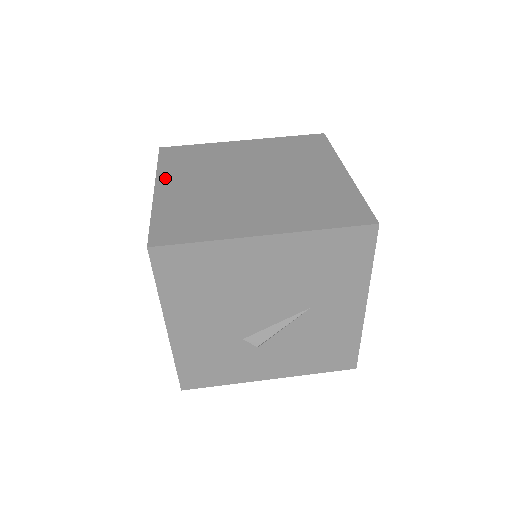
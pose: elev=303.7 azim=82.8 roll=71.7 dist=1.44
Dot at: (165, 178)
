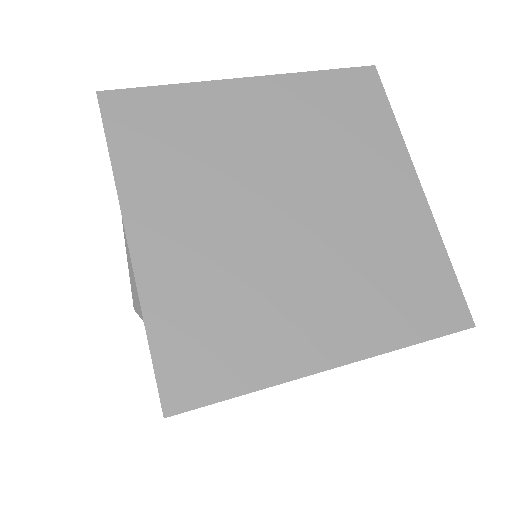
Dot at: (138, 205)
